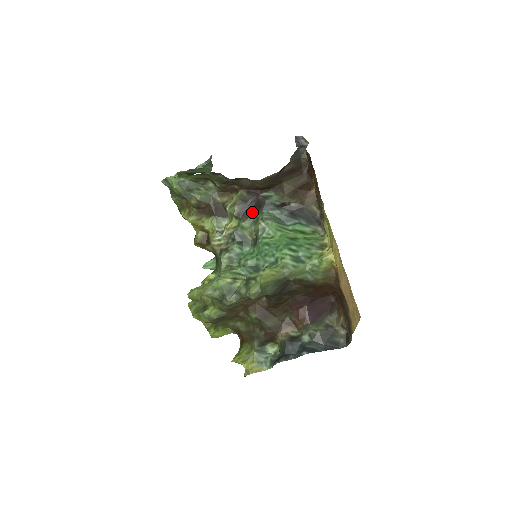
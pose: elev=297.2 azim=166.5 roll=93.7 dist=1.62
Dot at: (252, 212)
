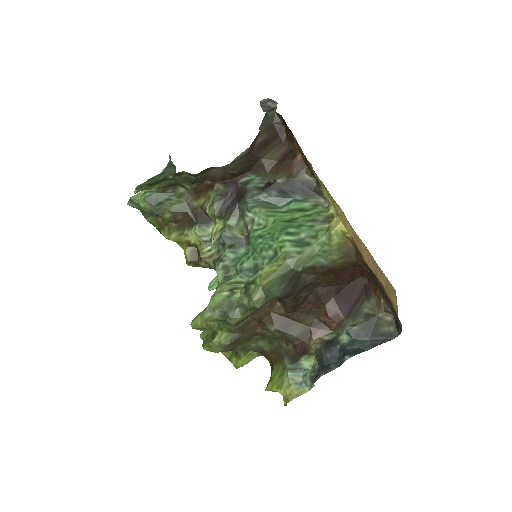
Dot at: (235, 205)
